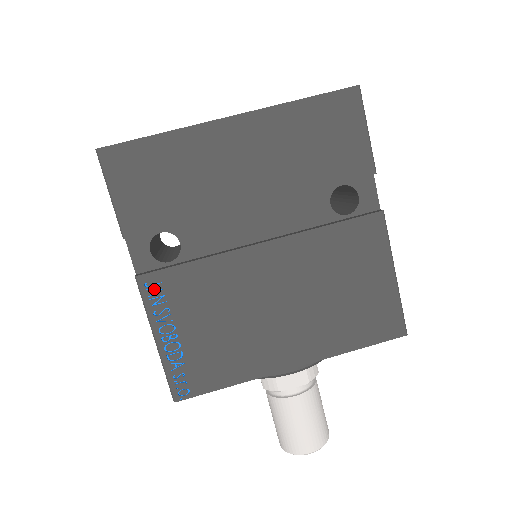
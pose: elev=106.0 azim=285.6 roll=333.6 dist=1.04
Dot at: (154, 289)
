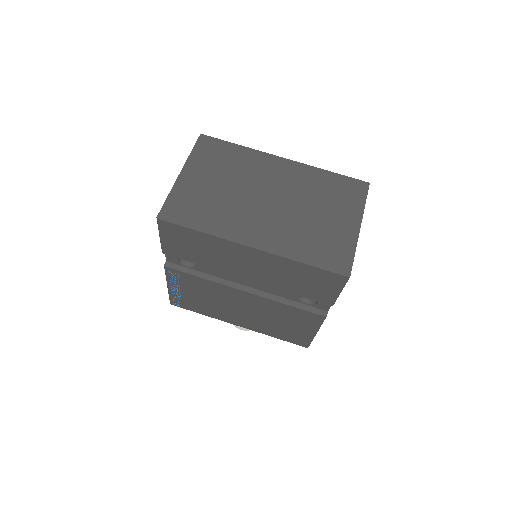
Dot at: (173, 274)
